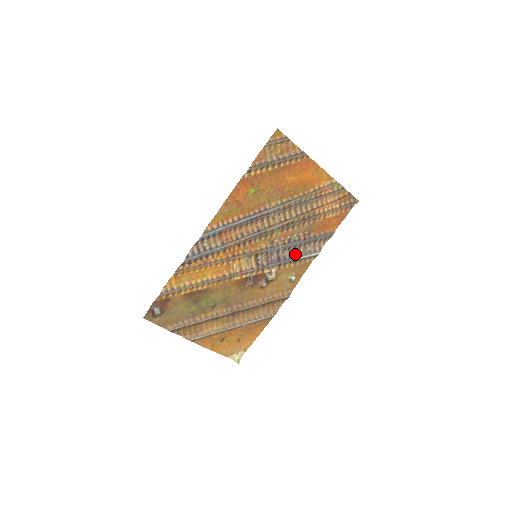
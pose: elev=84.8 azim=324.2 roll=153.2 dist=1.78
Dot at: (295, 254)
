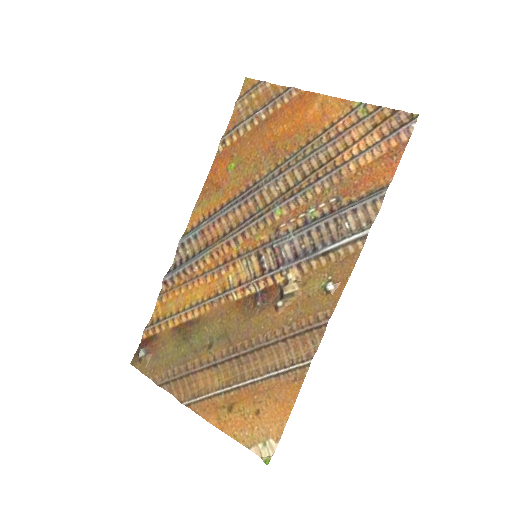
Dot at: (323, 242)
